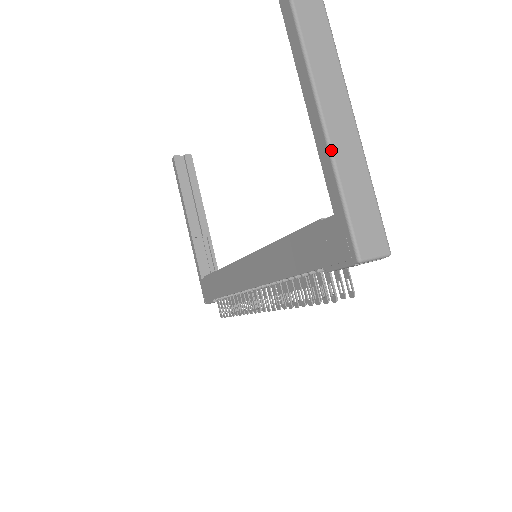
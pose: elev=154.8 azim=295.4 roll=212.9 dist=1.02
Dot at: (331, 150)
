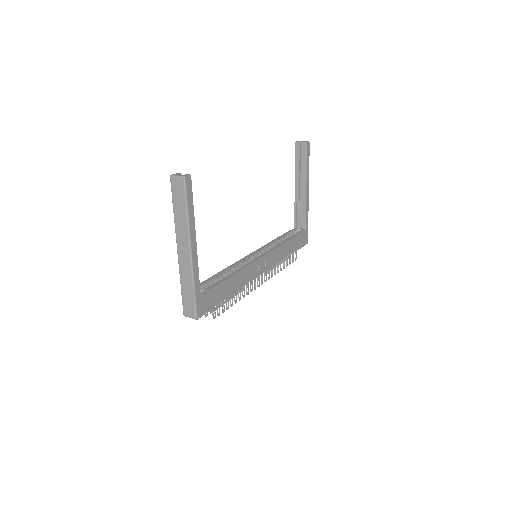
Dot at: (179, 272)
